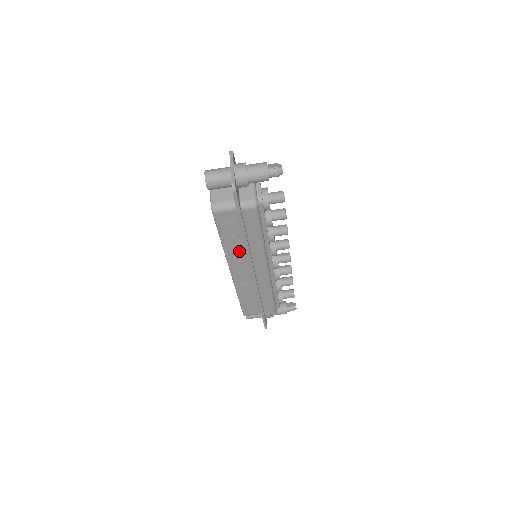
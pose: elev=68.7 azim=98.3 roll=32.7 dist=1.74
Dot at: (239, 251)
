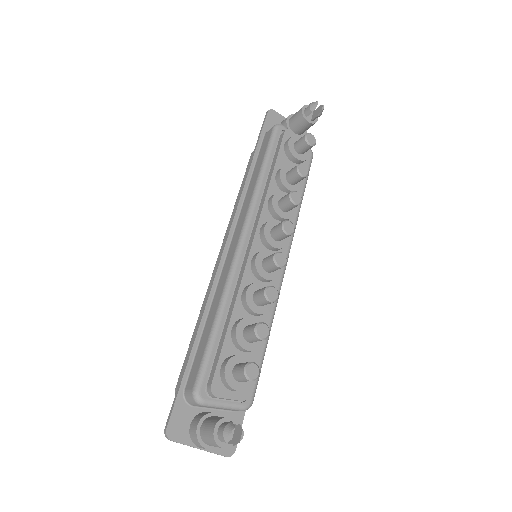
Dot at: occluded
